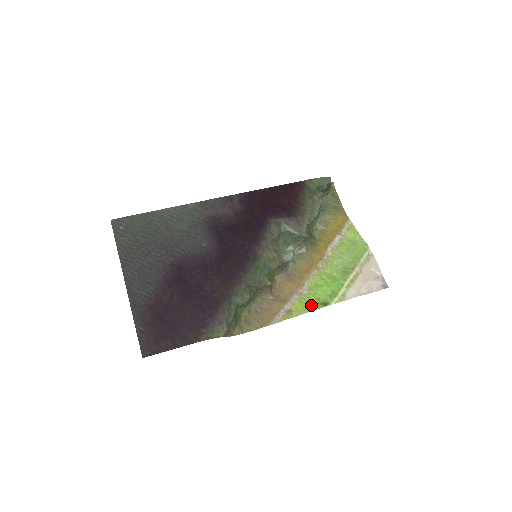
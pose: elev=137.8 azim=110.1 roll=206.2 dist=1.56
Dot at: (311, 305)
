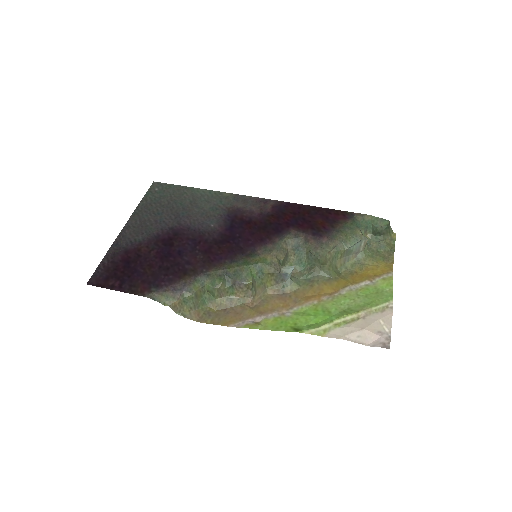
Dot at: (283, 326)
